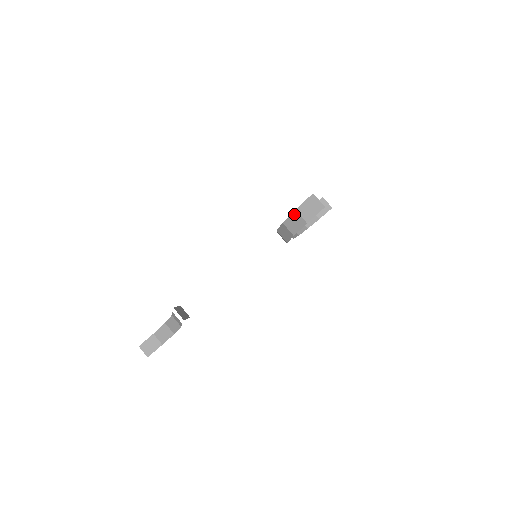
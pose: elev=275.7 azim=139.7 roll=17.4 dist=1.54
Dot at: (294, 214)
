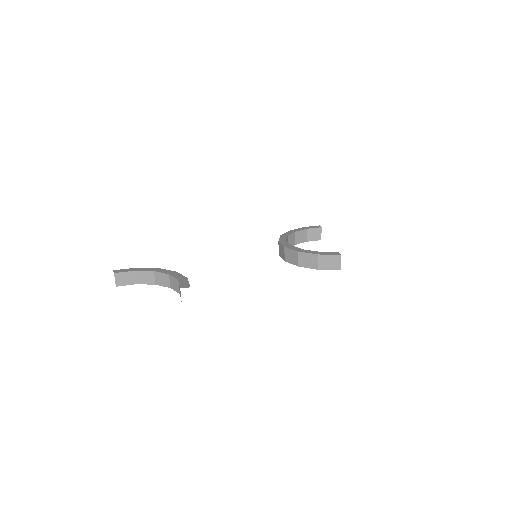
Dot at: (314, 256)
